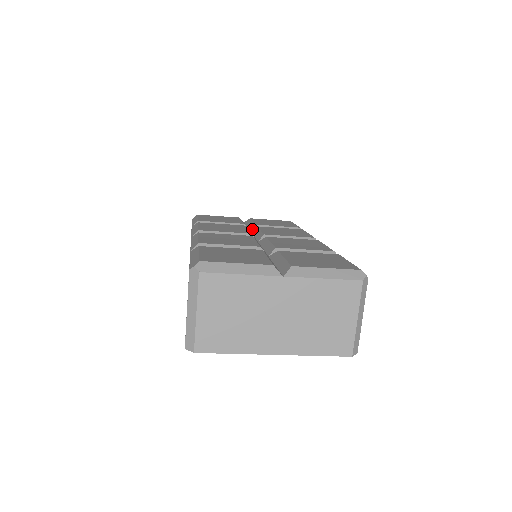
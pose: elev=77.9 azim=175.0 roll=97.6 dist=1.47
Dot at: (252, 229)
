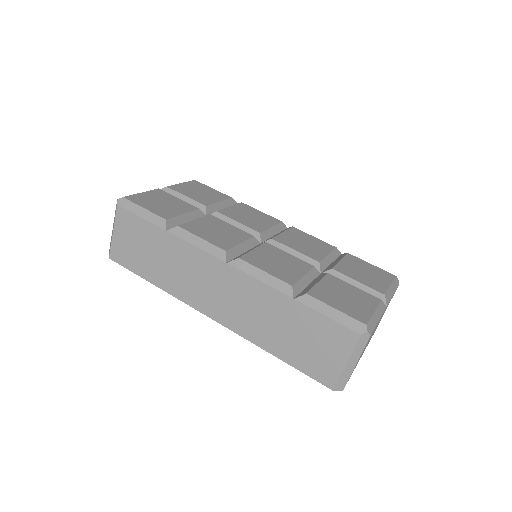
Dot at: (211, 214)
